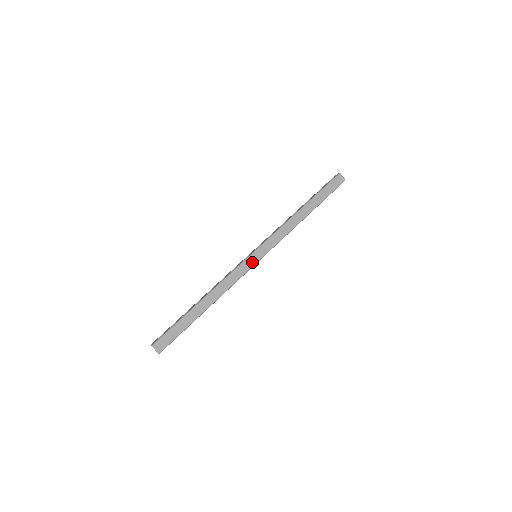
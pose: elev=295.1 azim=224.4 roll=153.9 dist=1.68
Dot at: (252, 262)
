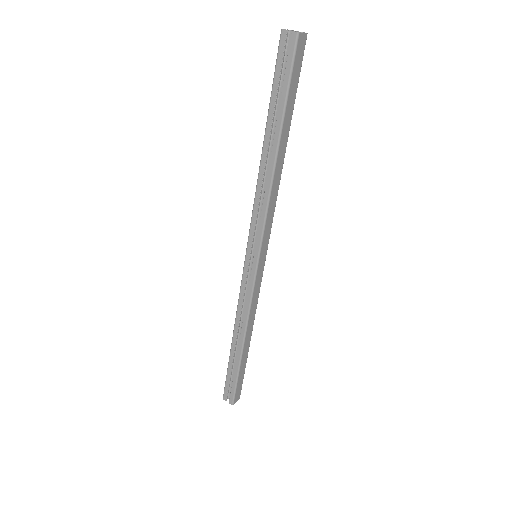
Dot at: (261, 270)
